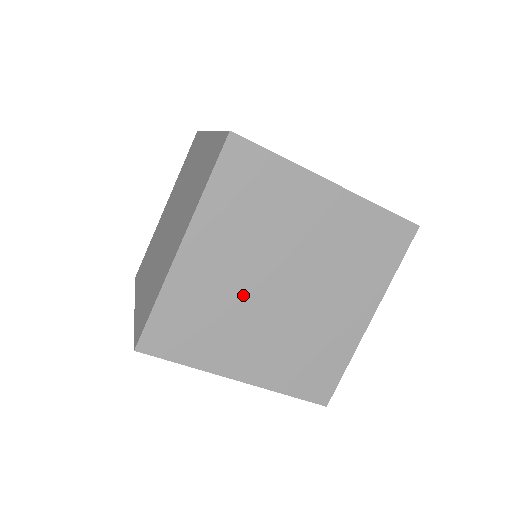
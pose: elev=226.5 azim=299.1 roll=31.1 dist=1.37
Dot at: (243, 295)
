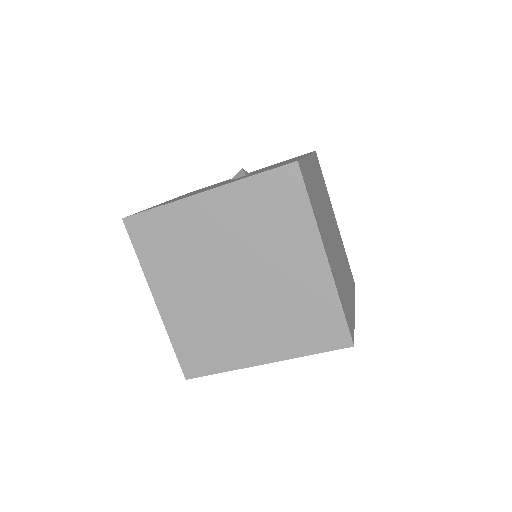
Dot at: (216, 306)
